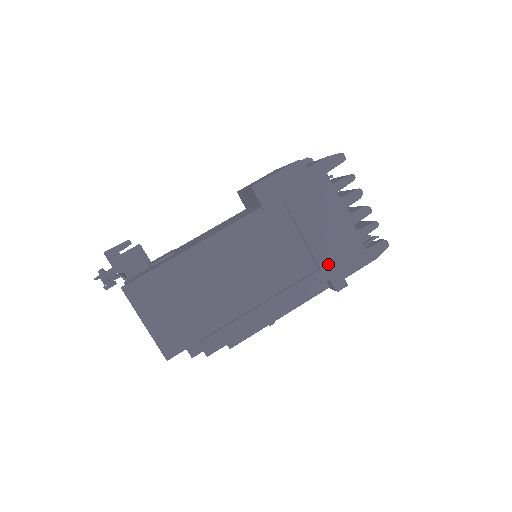
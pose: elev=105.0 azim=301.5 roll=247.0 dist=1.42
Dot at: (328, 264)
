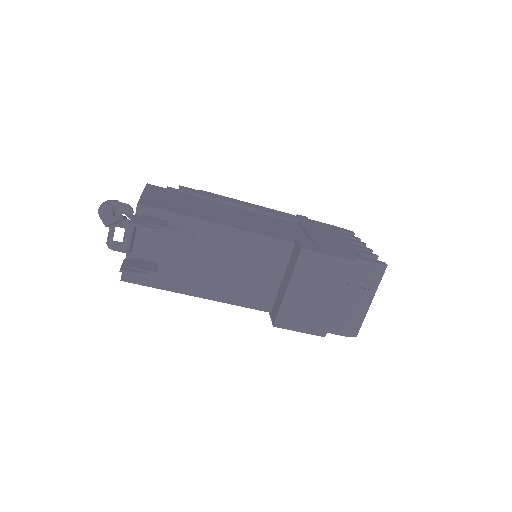
Dot at: occluded
